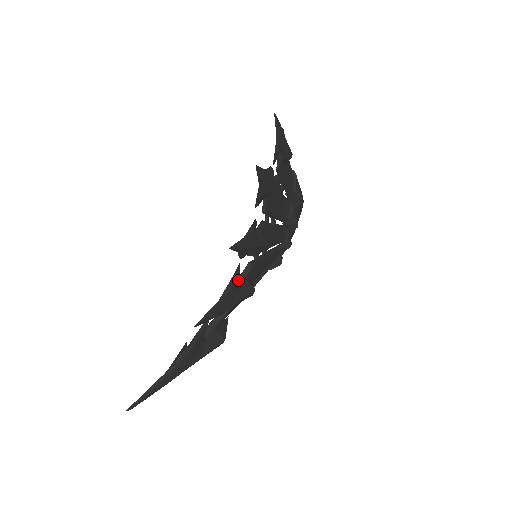
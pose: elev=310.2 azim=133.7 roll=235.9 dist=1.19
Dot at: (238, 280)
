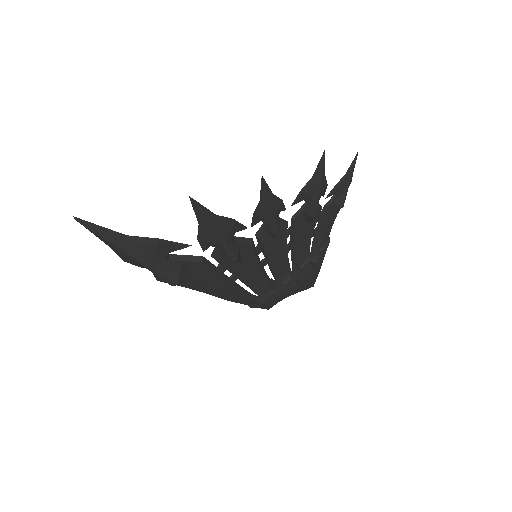
Dot at: (235, 237)
